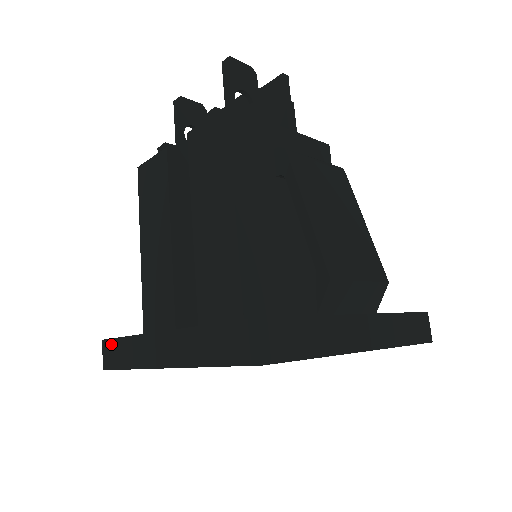
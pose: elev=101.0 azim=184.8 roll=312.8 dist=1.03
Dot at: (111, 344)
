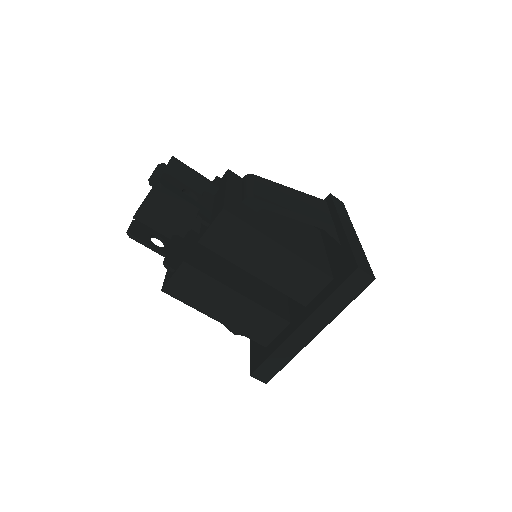
Dot at: (261, 369)
